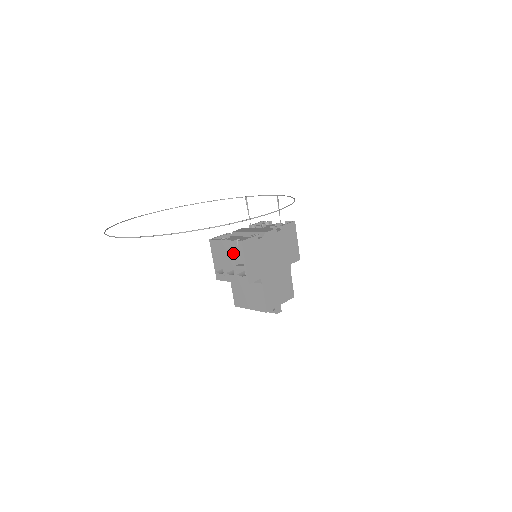
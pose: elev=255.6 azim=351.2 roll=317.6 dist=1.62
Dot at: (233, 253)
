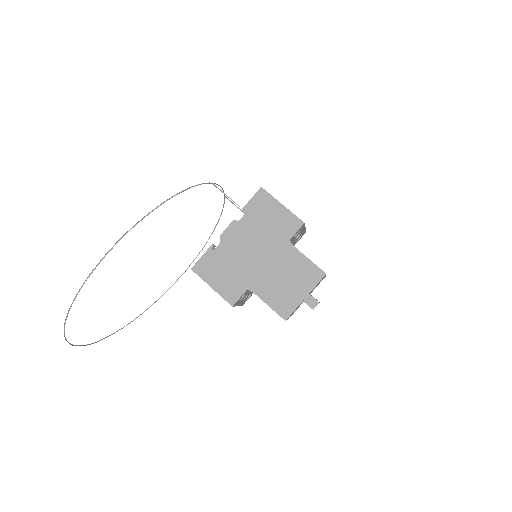
Dot at: occluded
